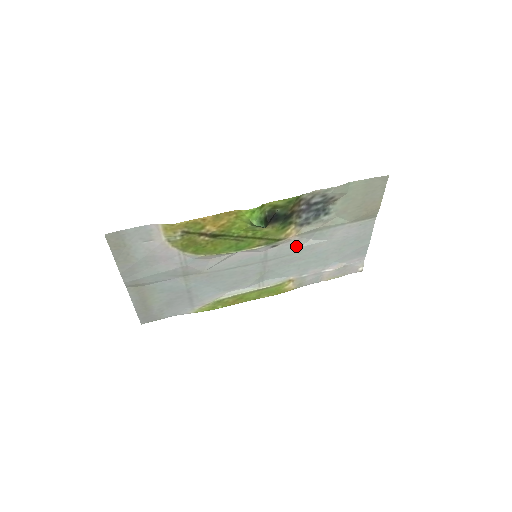
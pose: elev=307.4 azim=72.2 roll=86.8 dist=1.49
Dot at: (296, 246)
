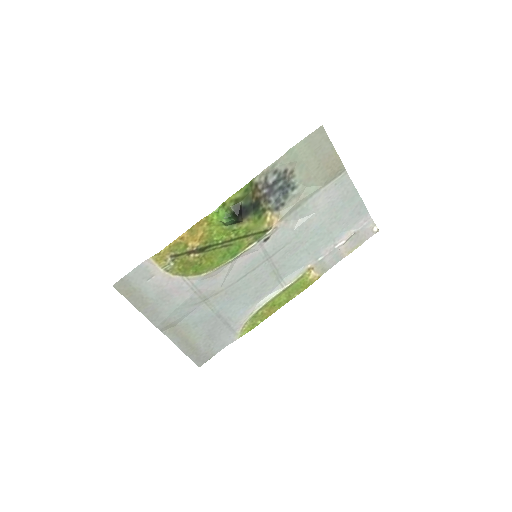
Dot at: (288, 231)
